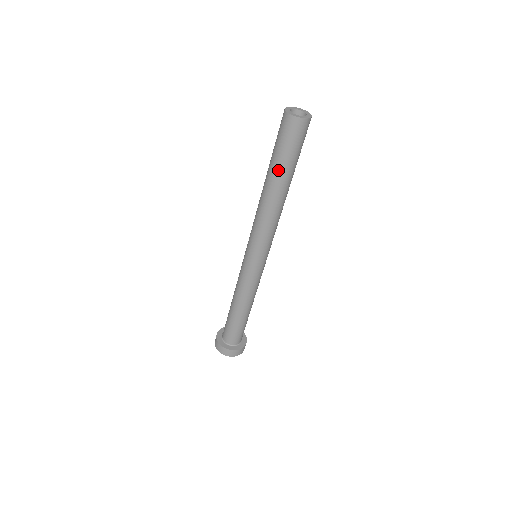
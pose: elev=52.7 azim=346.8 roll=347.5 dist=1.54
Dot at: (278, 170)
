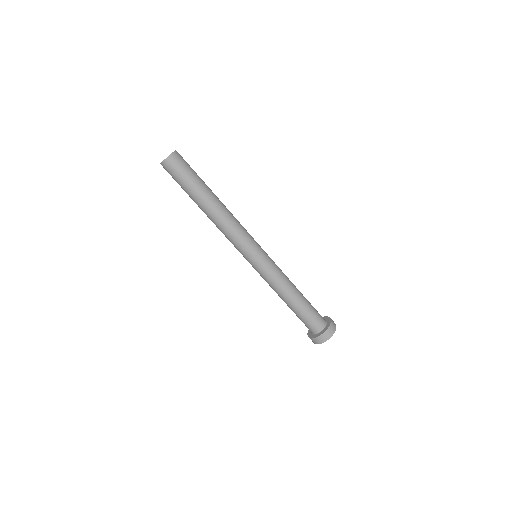
Dot at: (197, 193)
